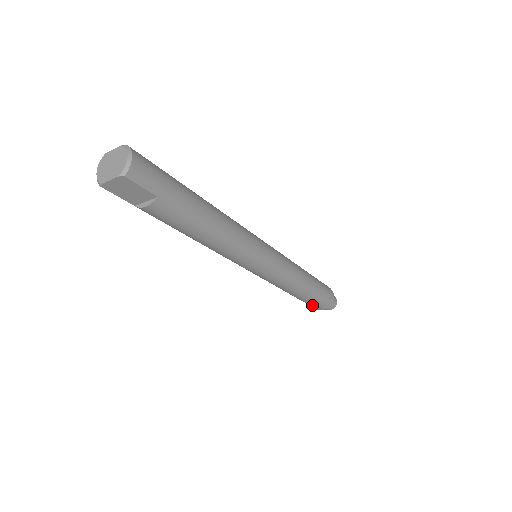
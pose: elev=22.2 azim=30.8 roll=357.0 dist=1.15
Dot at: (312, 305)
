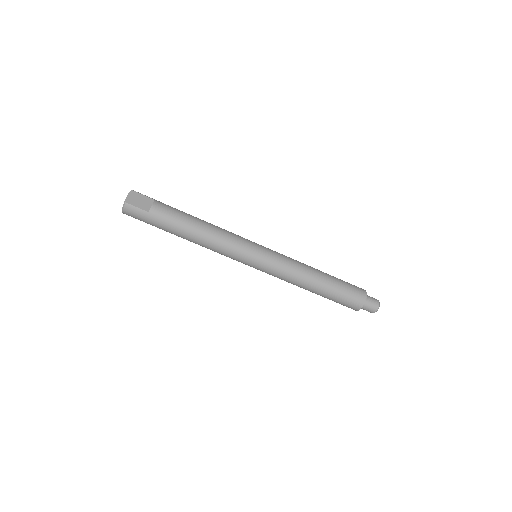
Dot at: (350, 292)
